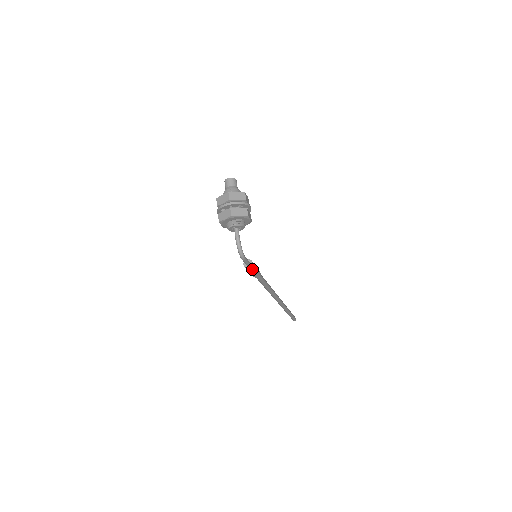
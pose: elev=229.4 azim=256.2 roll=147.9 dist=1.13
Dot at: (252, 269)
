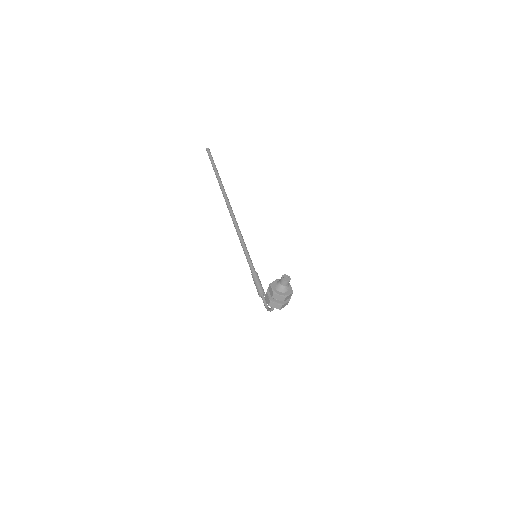
Dot at: occluded
